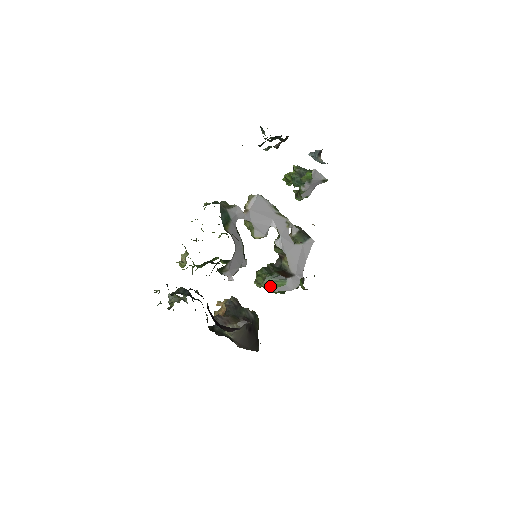
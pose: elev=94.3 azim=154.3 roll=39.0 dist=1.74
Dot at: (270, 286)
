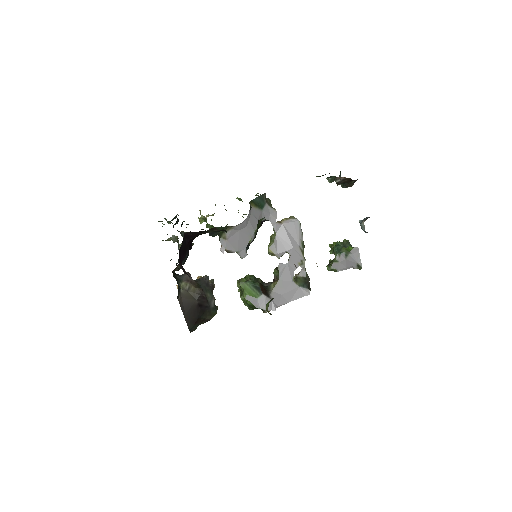
Dot at: (245, 290)
